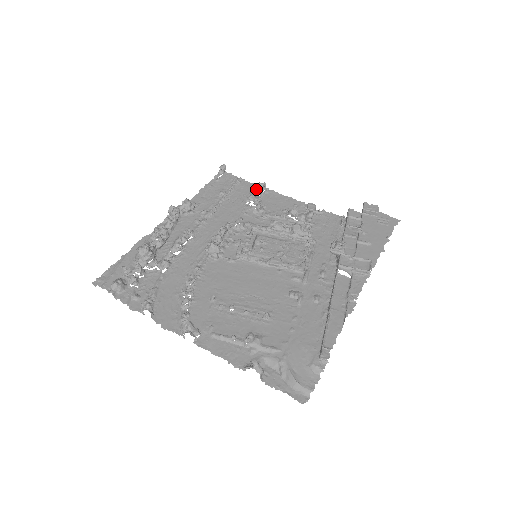
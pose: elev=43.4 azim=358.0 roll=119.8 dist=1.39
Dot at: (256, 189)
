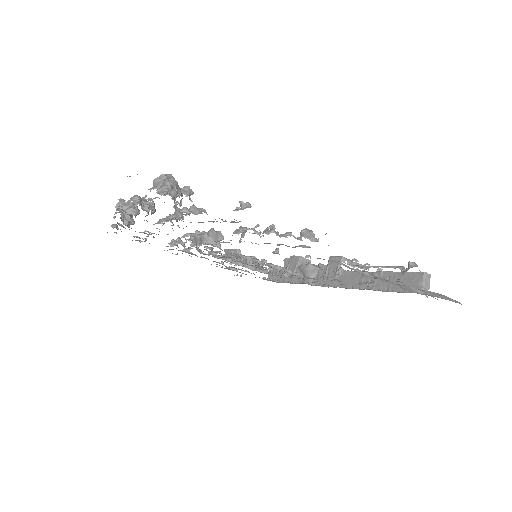
Dot at: occluded
